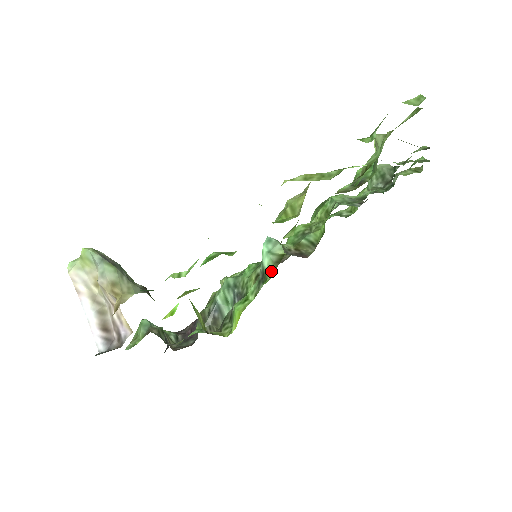
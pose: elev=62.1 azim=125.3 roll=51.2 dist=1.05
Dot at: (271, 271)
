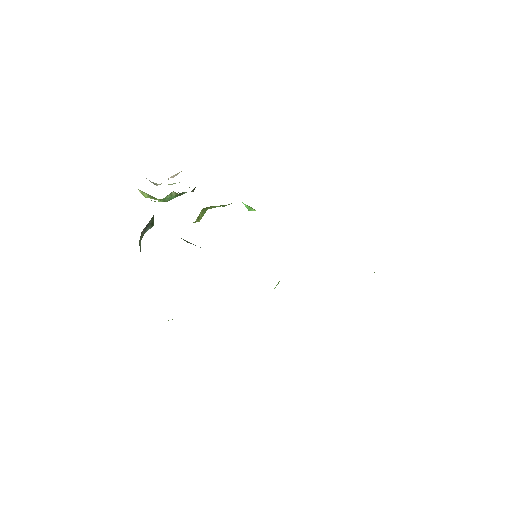
Dot at: occluded
